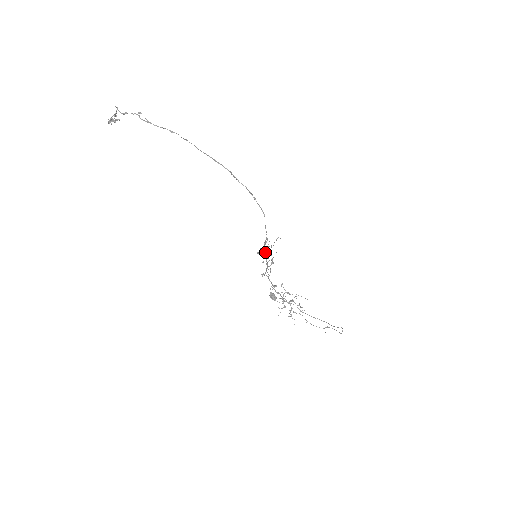
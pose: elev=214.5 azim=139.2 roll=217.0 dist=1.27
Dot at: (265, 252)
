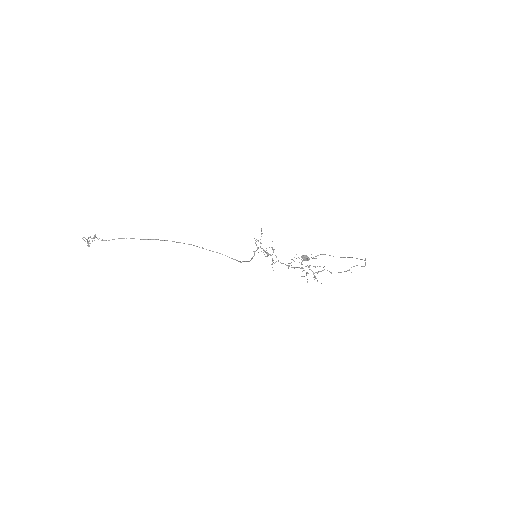
Dot at: (258, 252)
